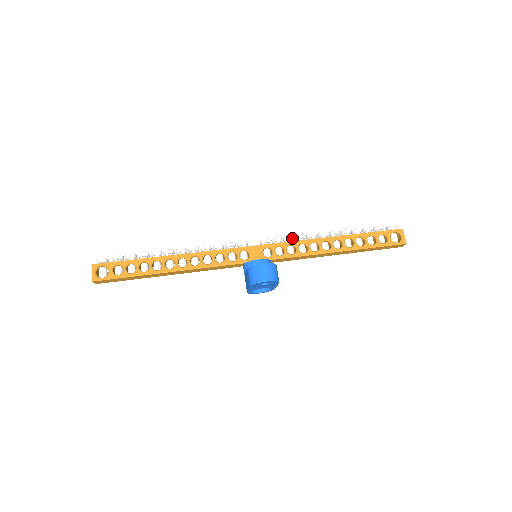
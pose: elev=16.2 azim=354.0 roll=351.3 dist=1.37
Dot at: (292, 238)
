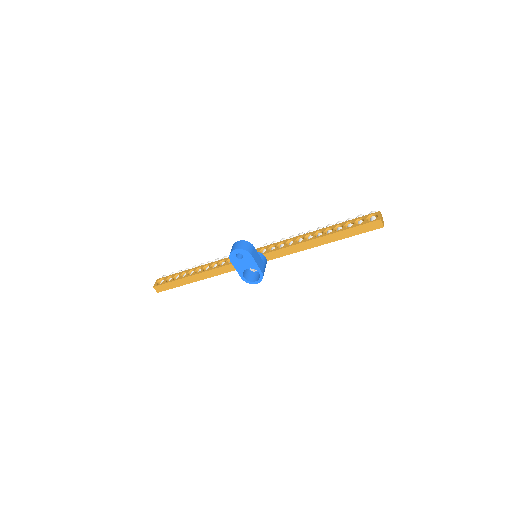
Dot at: (285, 239)
